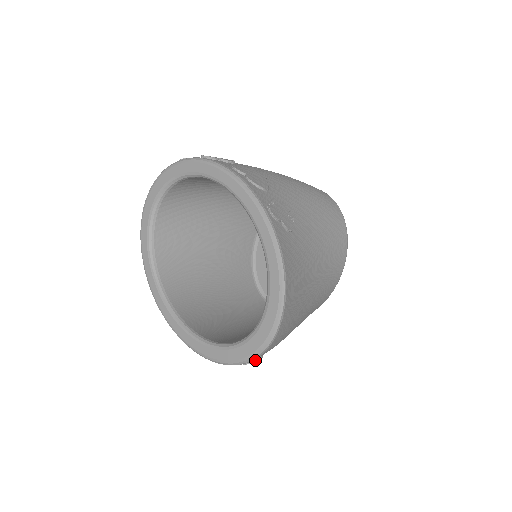
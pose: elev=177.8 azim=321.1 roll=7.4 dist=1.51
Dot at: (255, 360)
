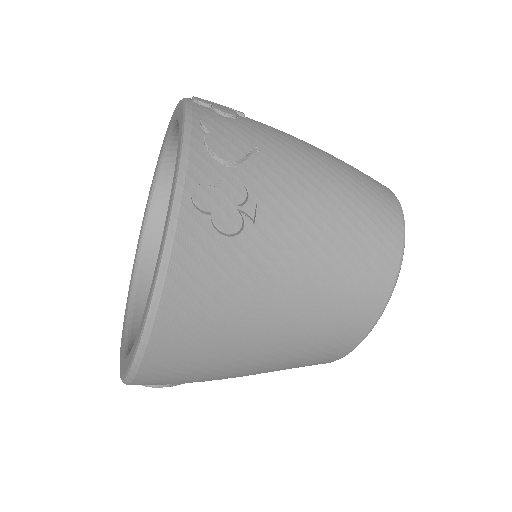
Dot at: (150, 385)
